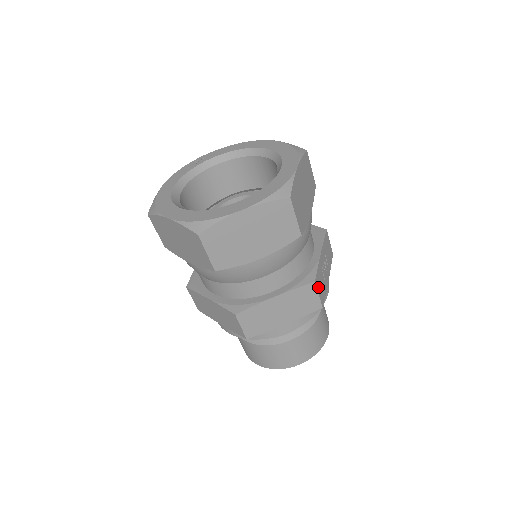
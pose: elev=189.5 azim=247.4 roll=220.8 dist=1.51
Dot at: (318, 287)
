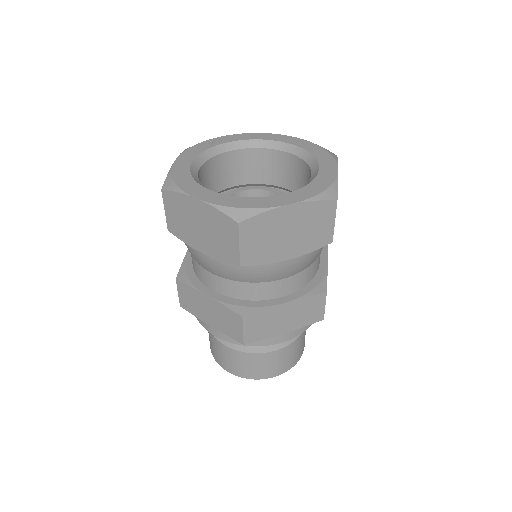
Dot at: occluded
